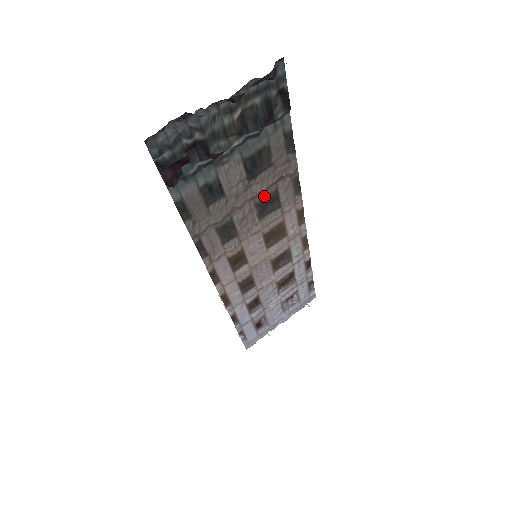
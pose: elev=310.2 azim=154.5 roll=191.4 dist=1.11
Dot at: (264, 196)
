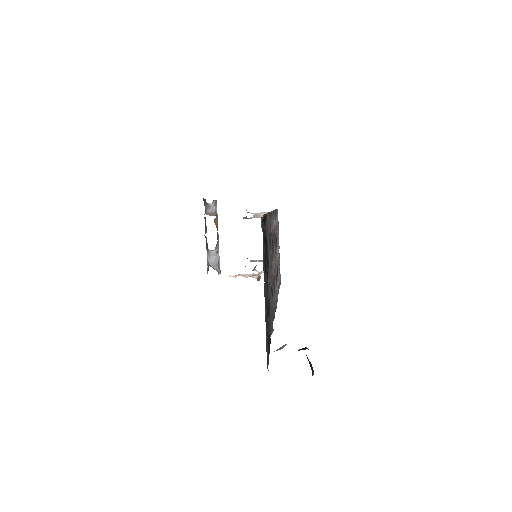
Dot at: occluded
